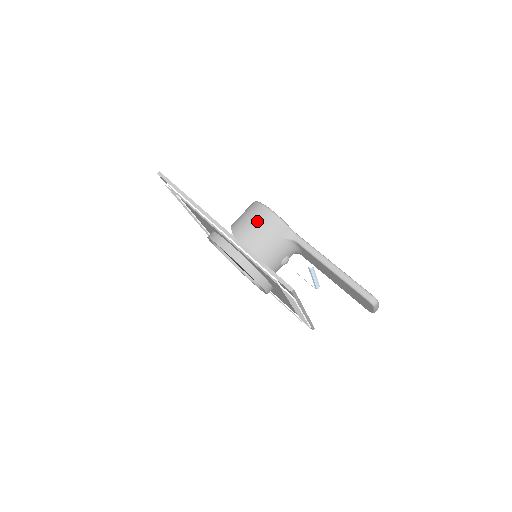
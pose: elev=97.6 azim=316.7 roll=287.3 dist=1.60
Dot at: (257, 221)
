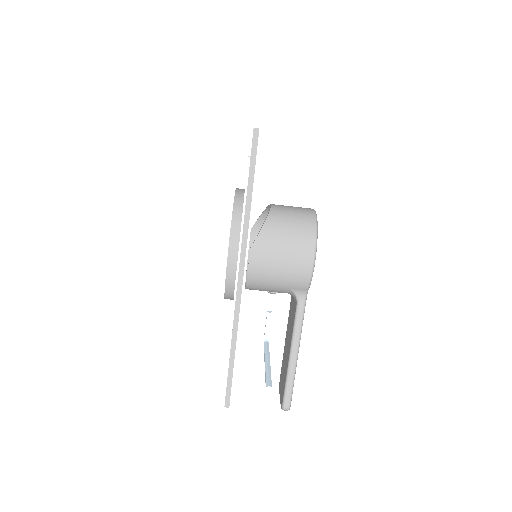
Dot at: (290, 257)
